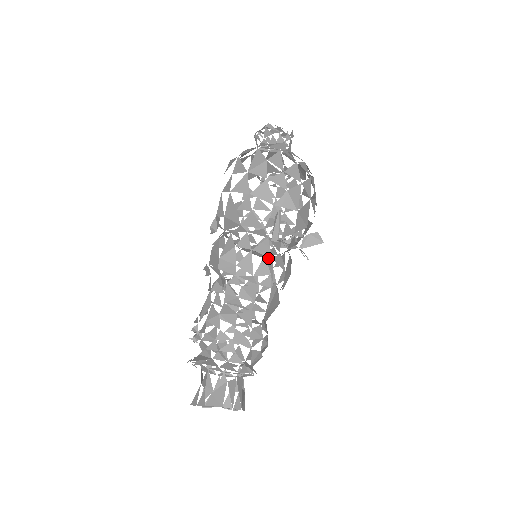
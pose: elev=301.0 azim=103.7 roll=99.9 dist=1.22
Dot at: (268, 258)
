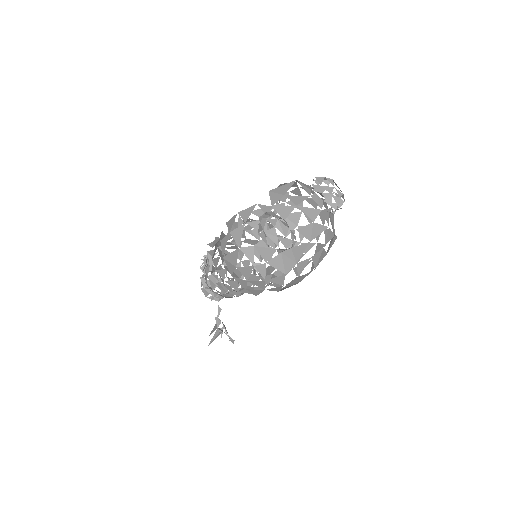
Dot at: (232, 292)
